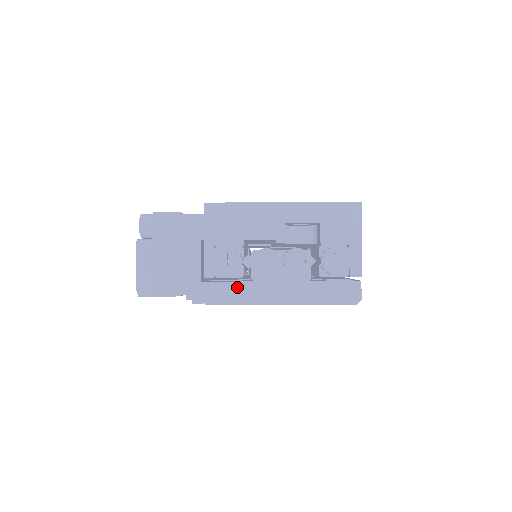
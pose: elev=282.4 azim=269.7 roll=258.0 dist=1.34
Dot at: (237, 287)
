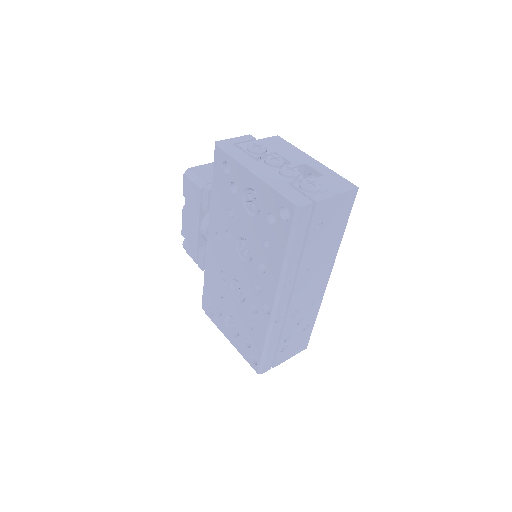
Dot at: (245, 156)
